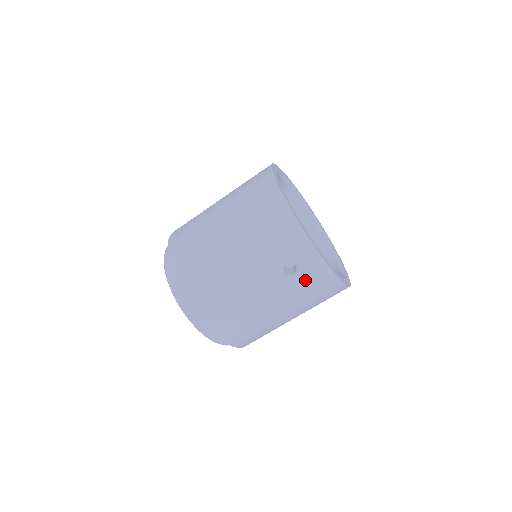
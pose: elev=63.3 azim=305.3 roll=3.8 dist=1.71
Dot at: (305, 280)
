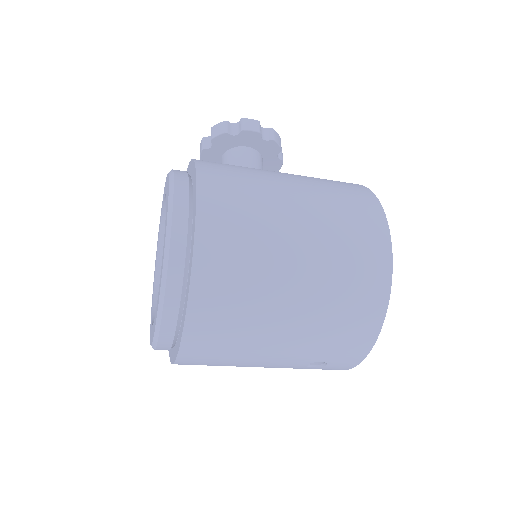
Dot at: occluded
